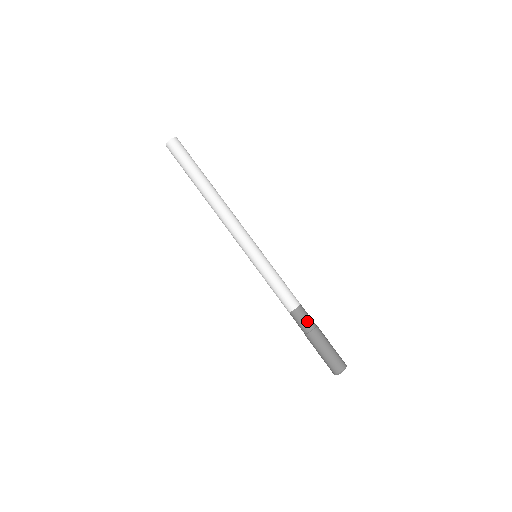
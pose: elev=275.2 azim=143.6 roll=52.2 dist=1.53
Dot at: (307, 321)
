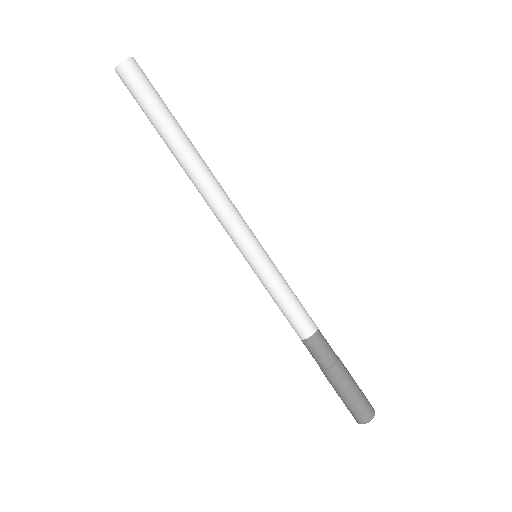
Dot at: (330, 349)
